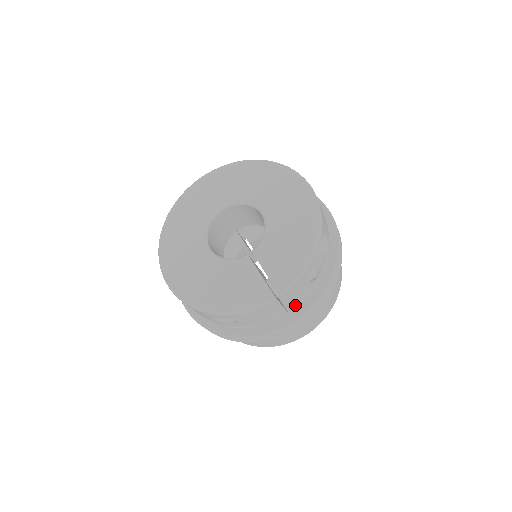
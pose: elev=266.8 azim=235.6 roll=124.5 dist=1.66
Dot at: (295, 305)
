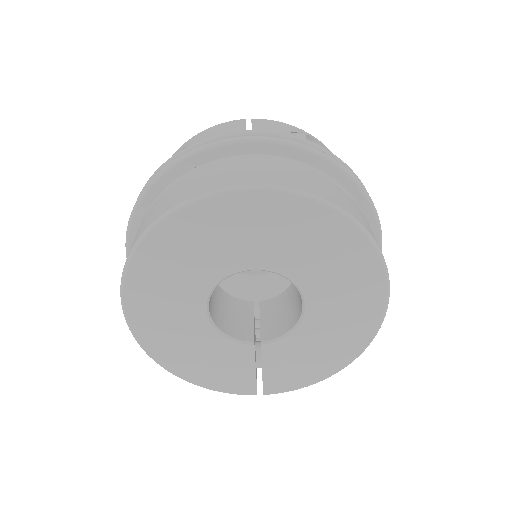
Dot at: occluded
